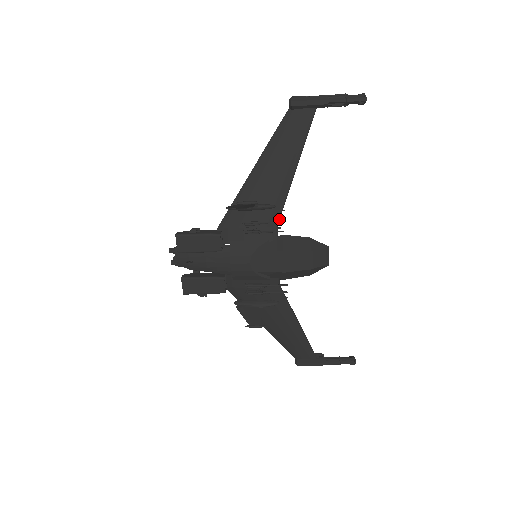
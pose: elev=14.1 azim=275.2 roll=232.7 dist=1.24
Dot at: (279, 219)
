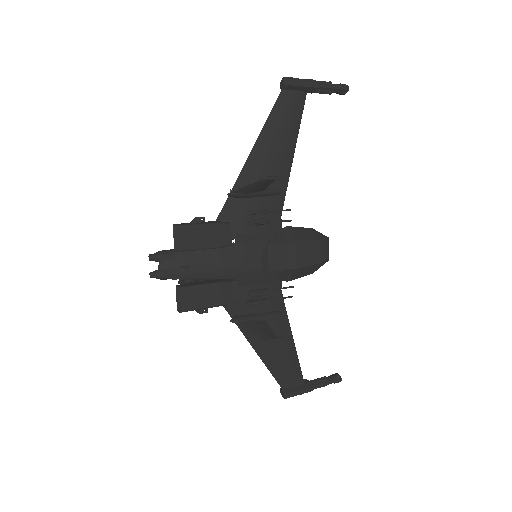
Dot at: (282, 208)
